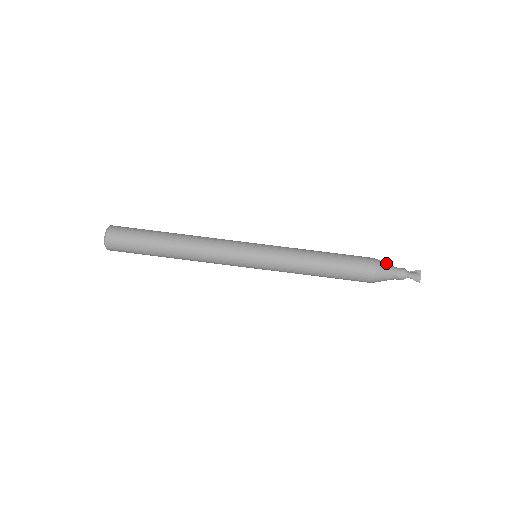
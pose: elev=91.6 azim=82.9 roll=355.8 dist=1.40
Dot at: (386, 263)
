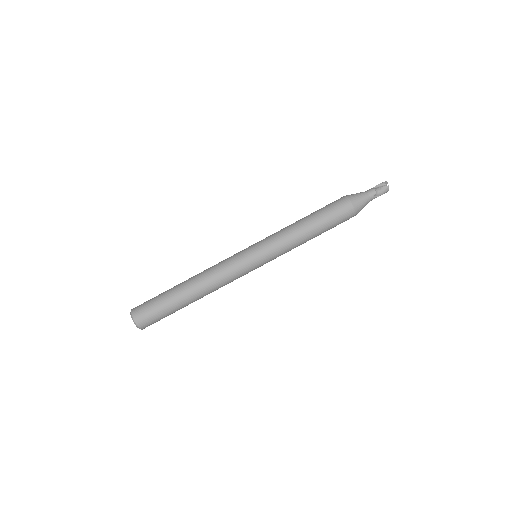
Dot at: (360, 198)
